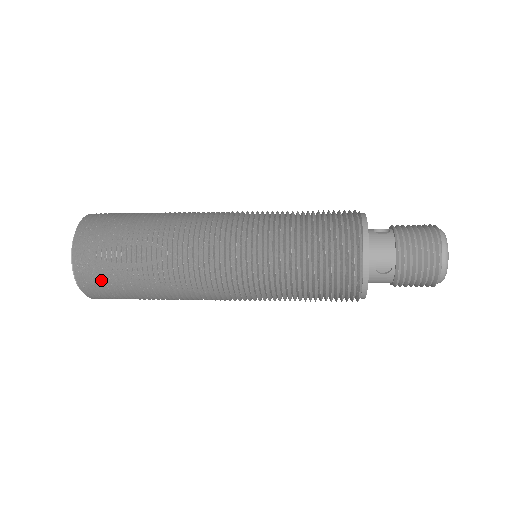
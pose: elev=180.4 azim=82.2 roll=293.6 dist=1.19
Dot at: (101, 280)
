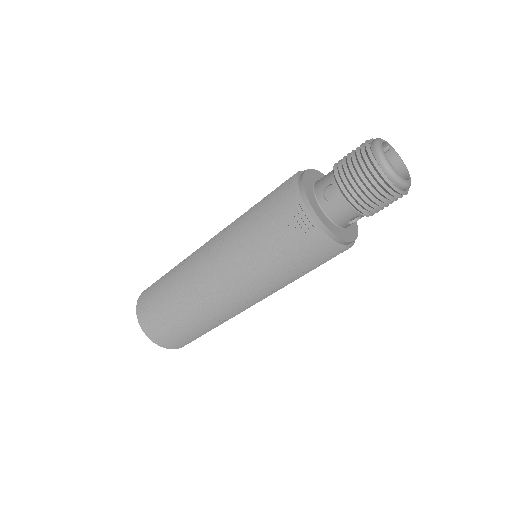
Dot at: (151, 317)
